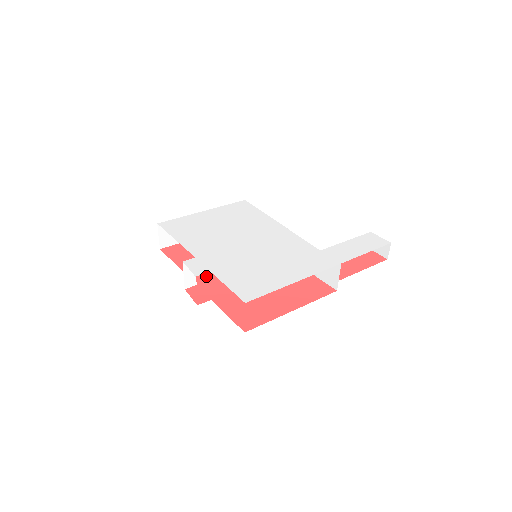
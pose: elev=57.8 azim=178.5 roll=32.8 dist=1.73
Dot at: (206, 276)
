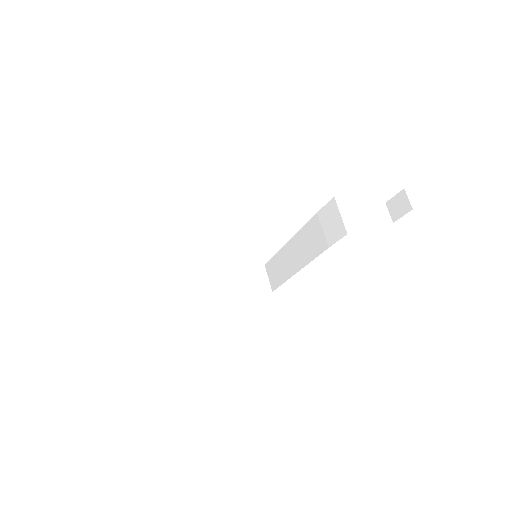
Dot at: occluded
